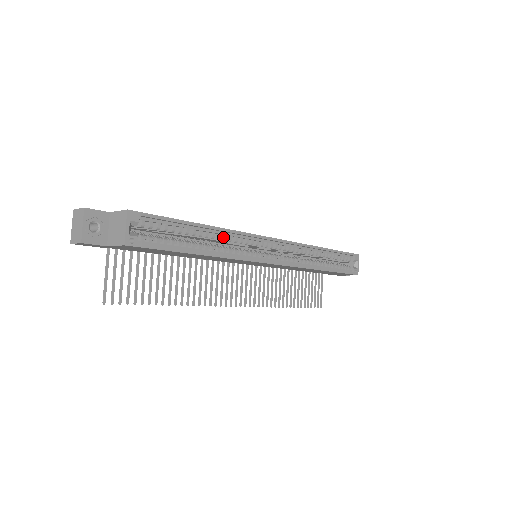
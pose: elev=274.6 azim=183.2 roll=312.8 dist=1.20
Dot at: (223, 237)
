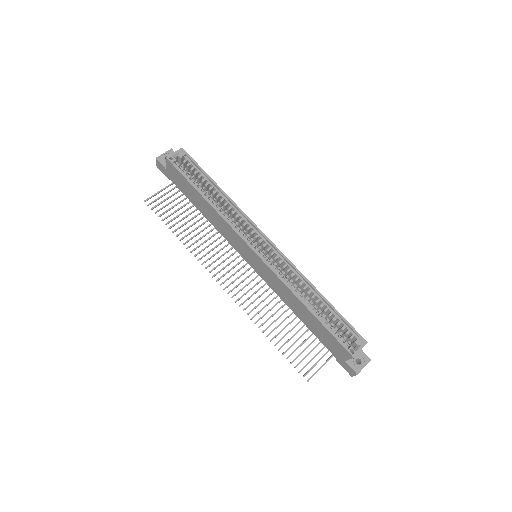
Dot at: (229, 207)
